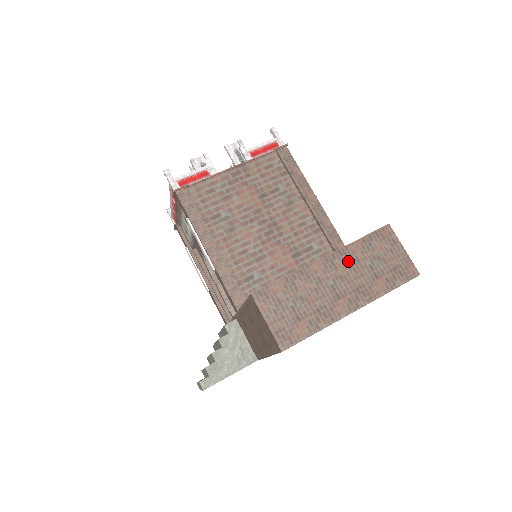
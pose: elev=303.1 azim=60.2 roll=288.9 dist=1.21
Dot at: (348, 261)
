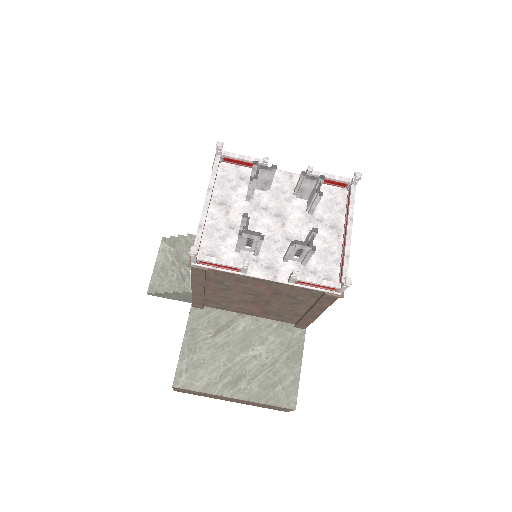
Dot at: (249, 402)
